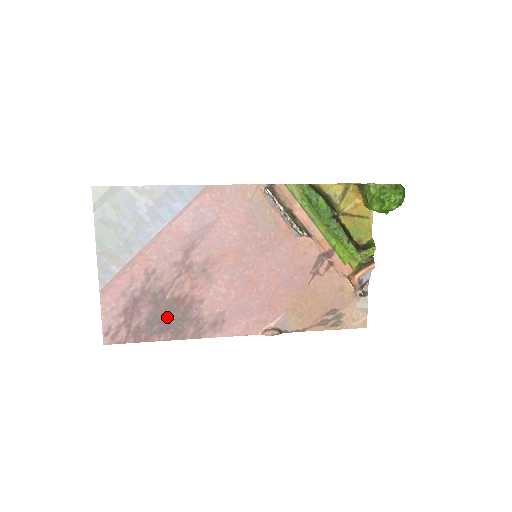
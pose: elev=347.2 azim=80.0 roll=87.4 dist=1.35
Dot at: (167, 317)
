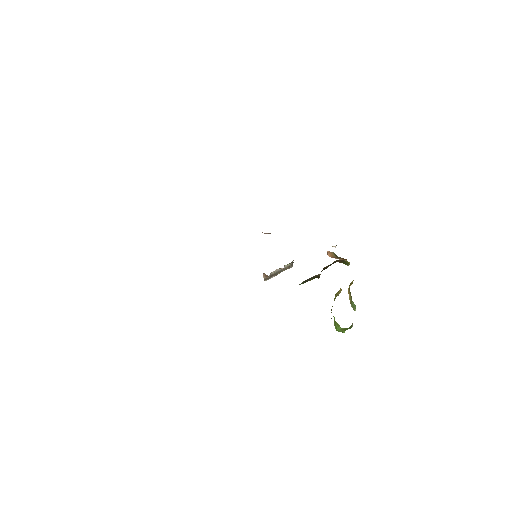
Dot at: occluded
